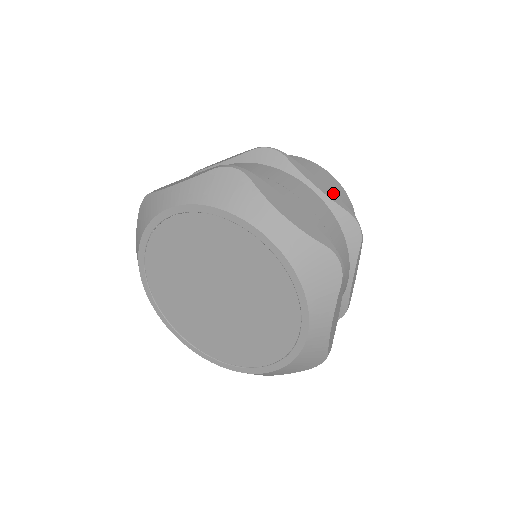
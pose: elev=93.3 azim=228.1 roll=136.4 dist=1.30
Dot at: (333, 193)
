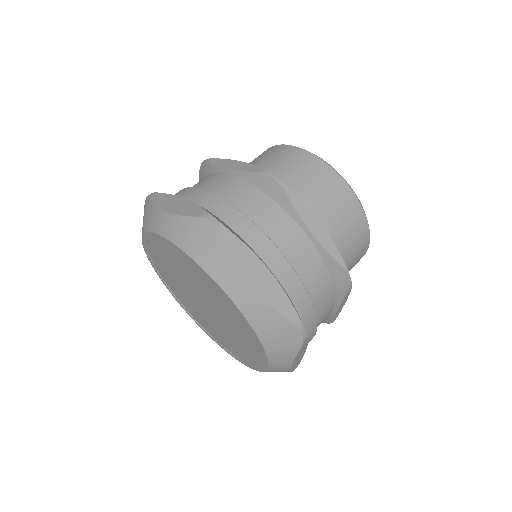
Dot at: (330, 239)
